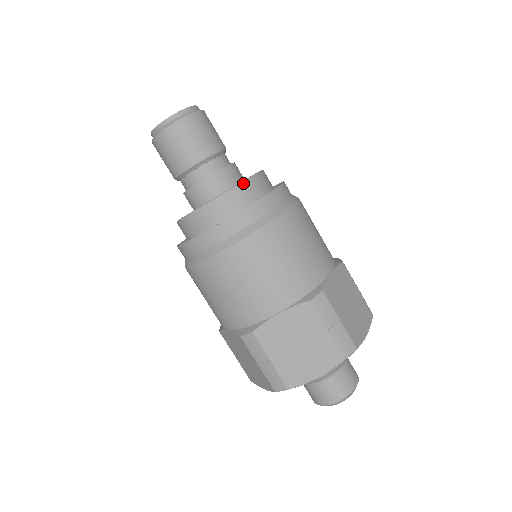
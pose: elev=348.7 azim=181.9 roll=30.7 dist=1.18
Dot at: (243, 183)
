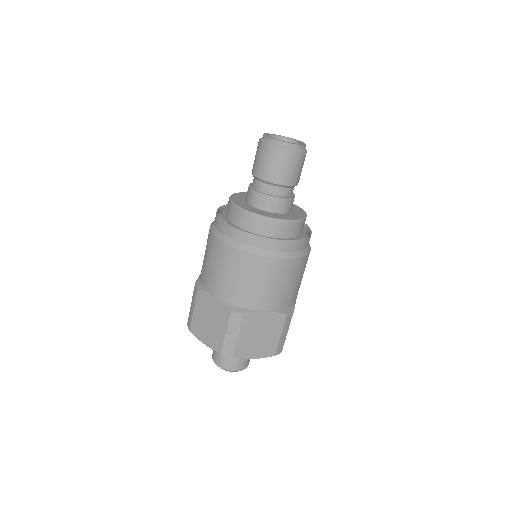
Dot at: (266, 218)
